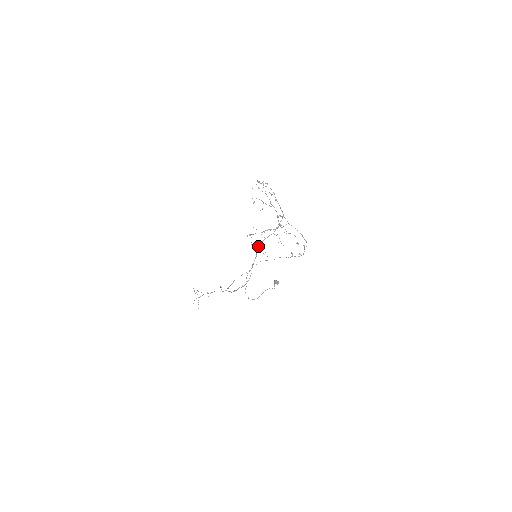
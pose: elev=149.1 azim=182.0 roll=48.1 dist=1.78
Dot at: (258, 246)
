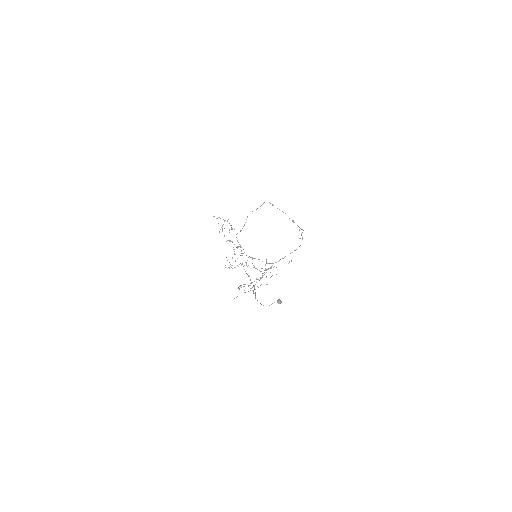
Dot at: occluded
